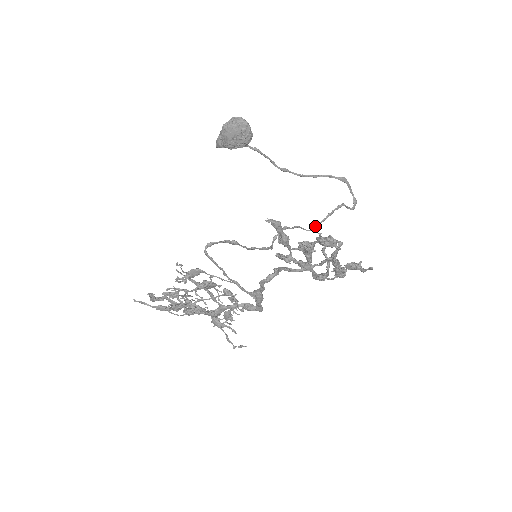
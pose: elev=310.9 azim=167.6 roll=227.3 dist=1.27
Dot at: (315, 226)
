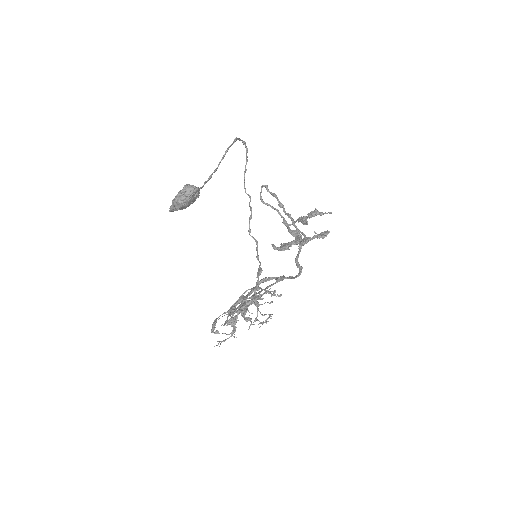
Dot at: (245, 190)
